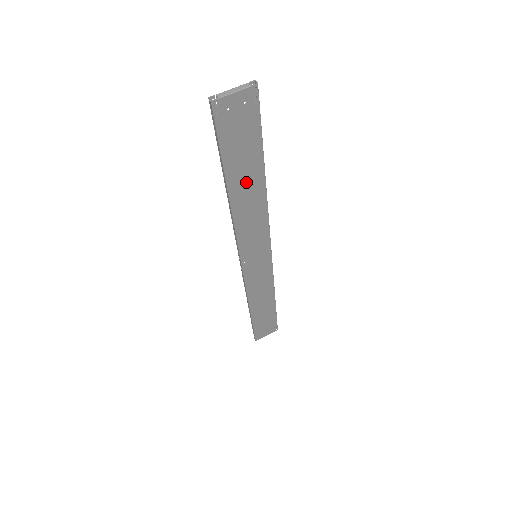
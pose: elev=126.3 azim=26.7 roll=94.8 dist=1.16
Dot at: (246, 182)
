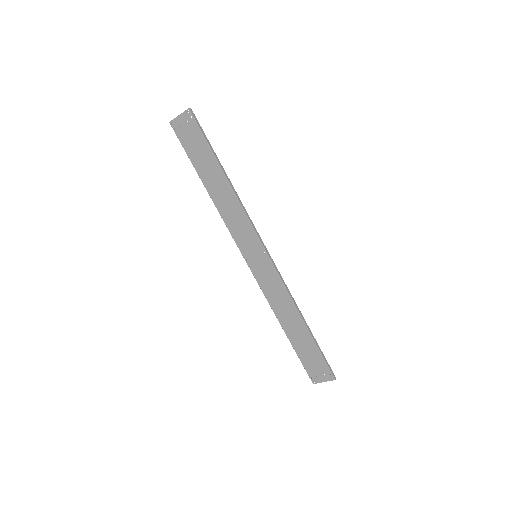
Dot at: (213, 179)
